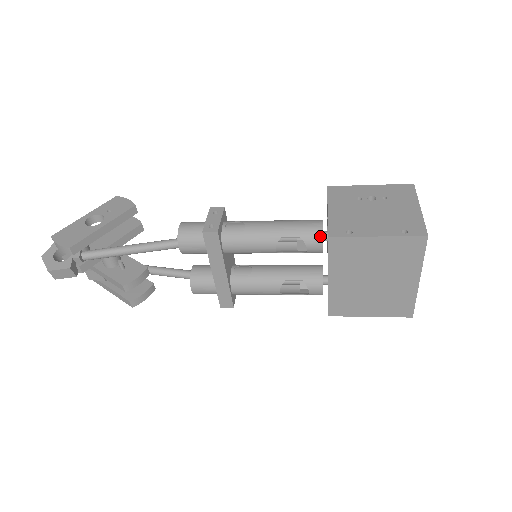
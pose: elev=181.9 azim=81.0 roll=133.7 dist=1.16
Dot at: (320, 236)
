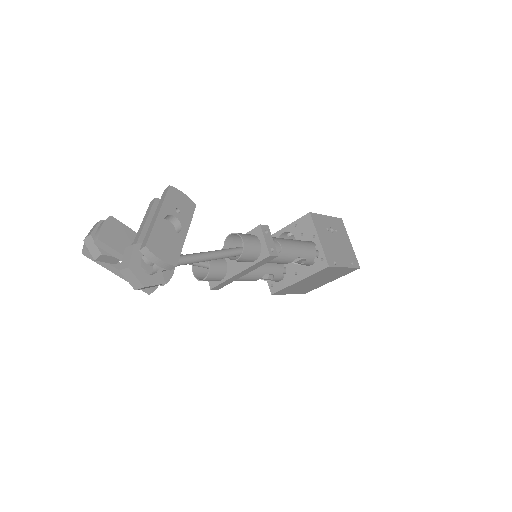
Dot at: (314, 258)
